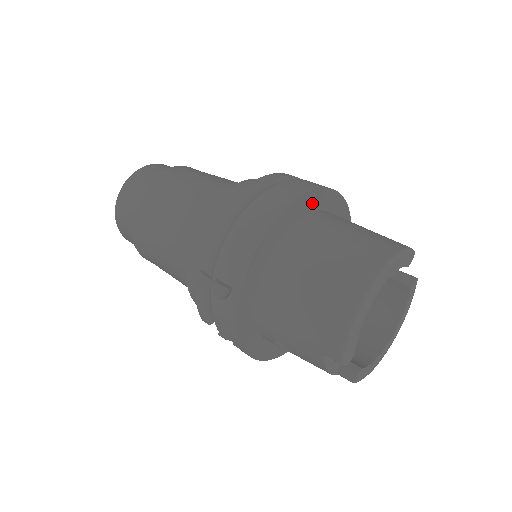
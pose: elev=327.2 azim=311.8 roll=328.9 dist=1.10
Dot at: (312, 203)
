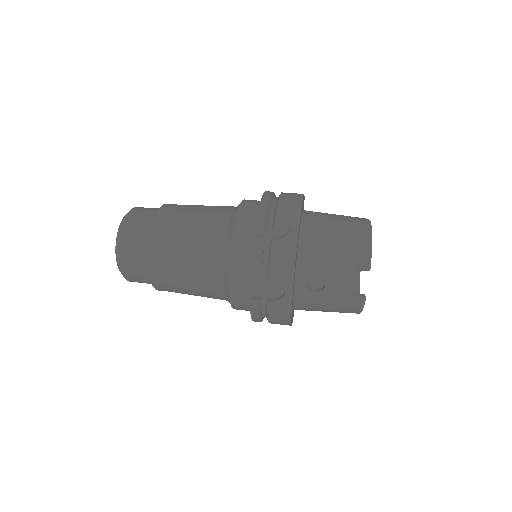
Dot at: (303, 207)
